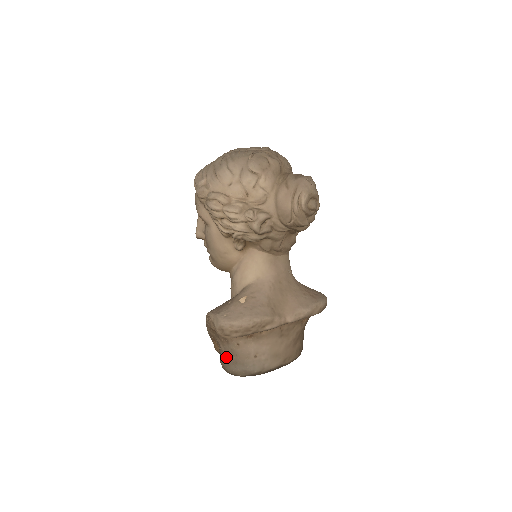
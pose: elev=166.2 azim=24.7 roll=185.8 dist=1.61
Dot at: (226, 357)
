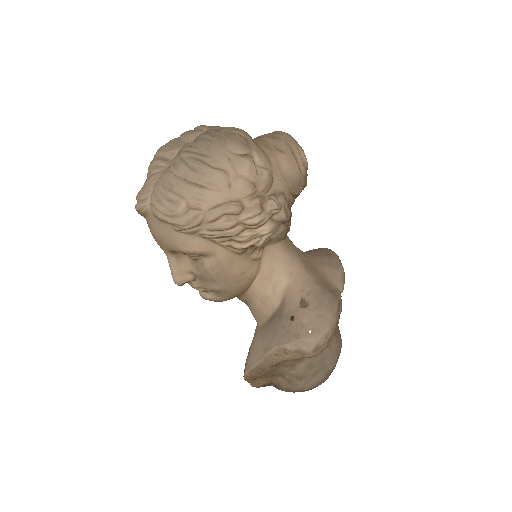
Dot at: (301, 377)
